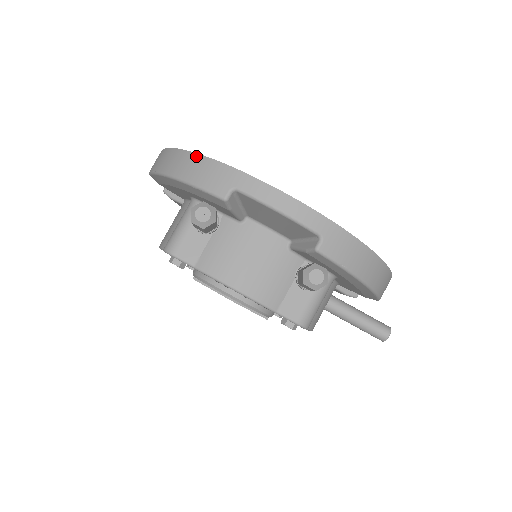
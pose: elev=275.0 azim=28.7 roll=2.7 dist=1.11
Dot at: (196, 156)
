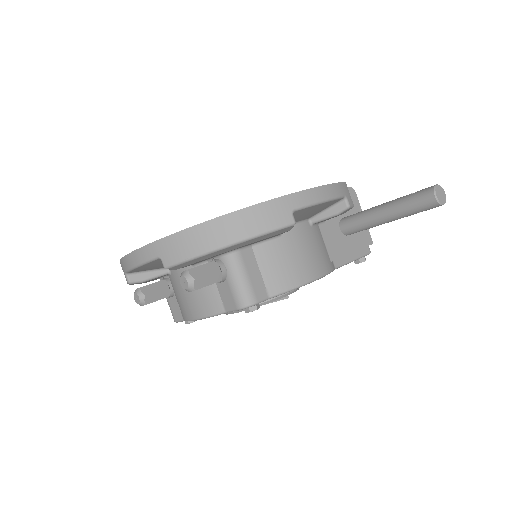
Dot at: occluded
